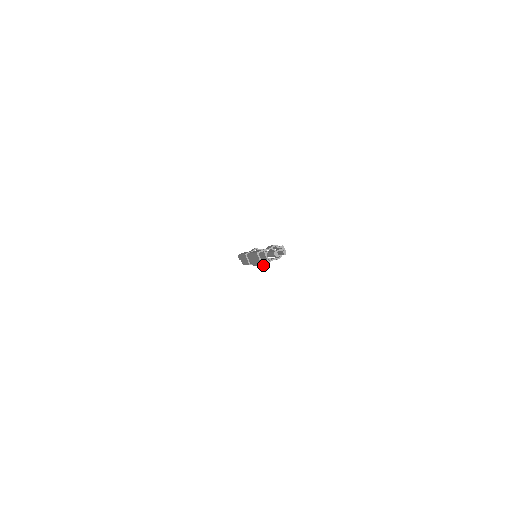
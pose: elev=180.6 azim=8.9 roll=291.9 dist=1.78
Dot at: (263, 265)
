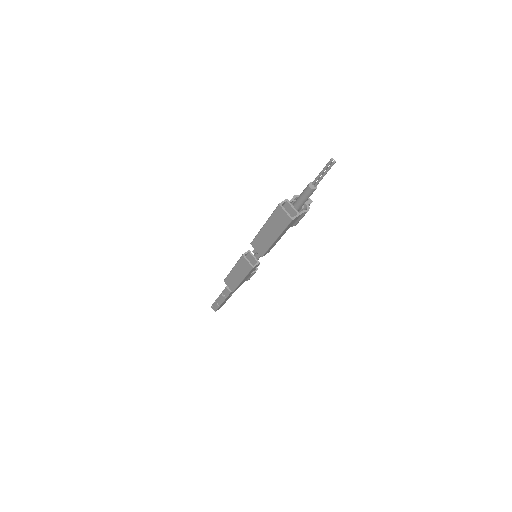
Dot at: (293, 218)
